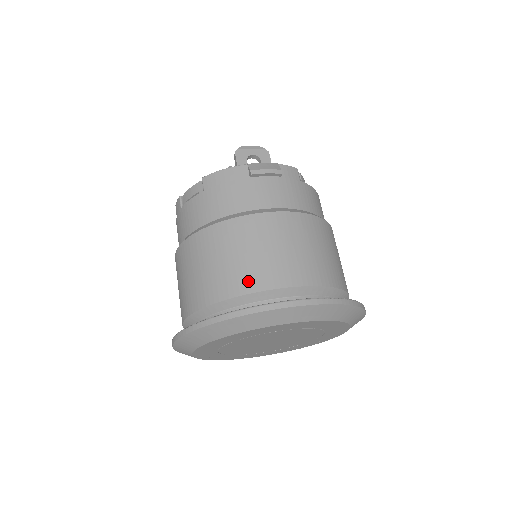
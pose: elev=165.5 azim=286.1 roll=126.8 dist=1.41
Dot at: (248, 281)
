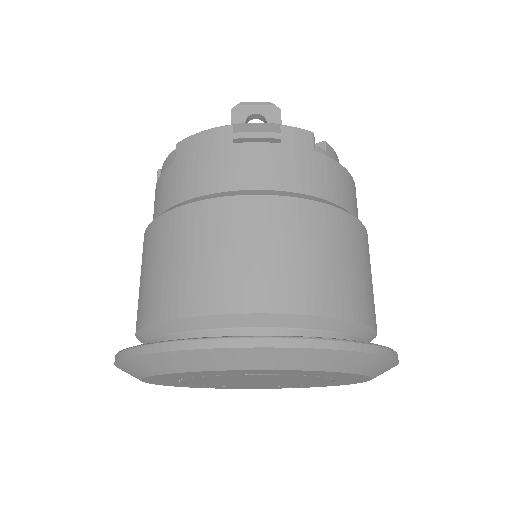
Dot at: (197, 297)
